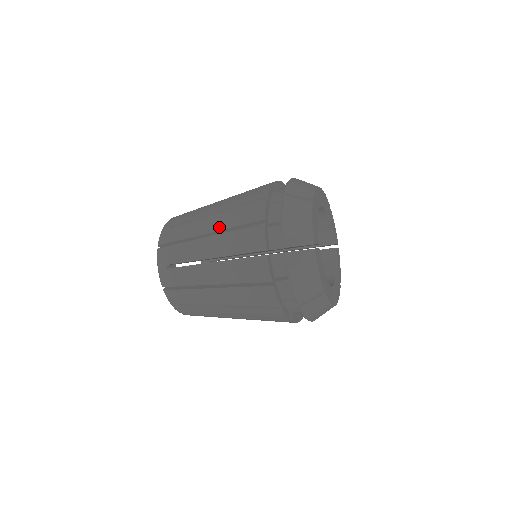
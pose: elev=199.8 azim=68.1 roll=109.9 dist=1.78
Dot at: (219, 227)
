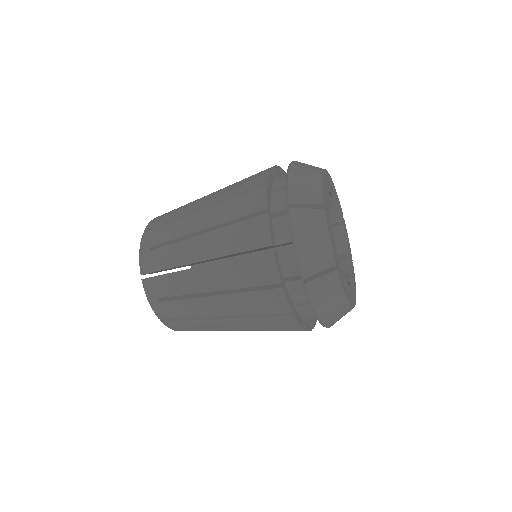
Dot at: (214, 254)
